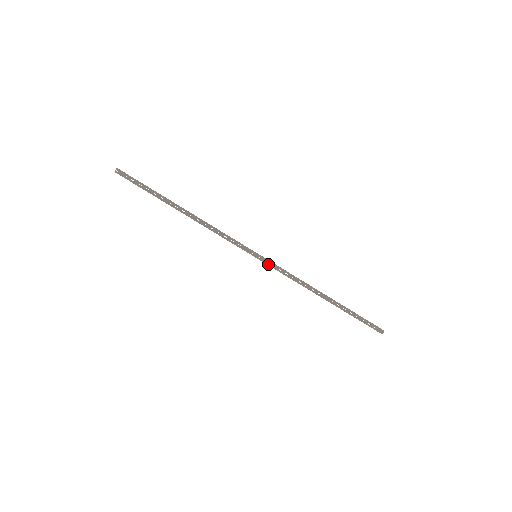
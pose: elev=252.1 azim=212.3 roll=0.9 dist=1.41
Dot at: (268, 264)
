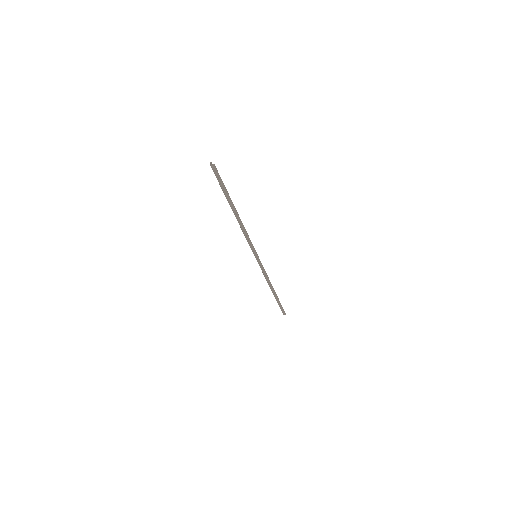
Dot at: (259, 264)
